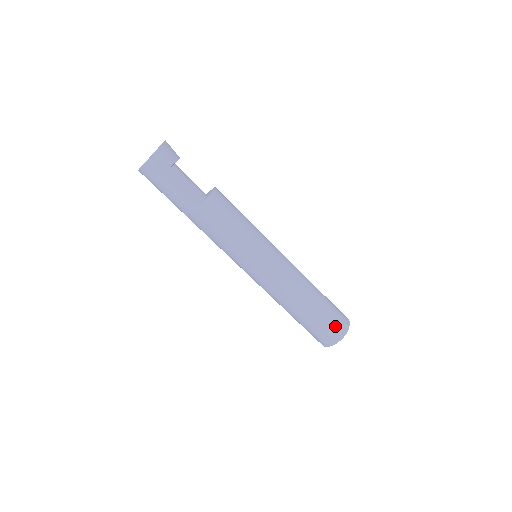
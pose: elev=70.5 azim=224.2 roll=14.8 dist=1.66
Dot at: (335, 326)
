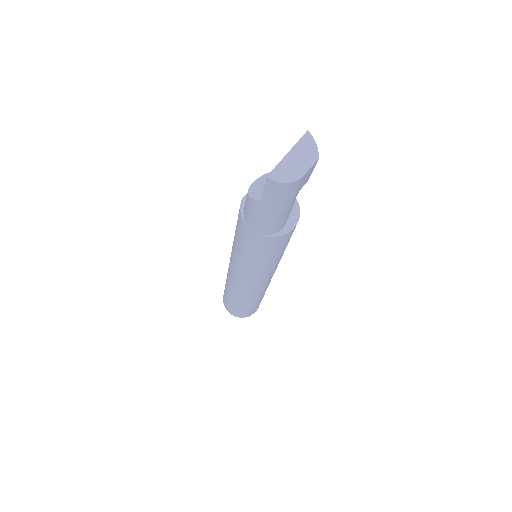
Dot at: occluded
